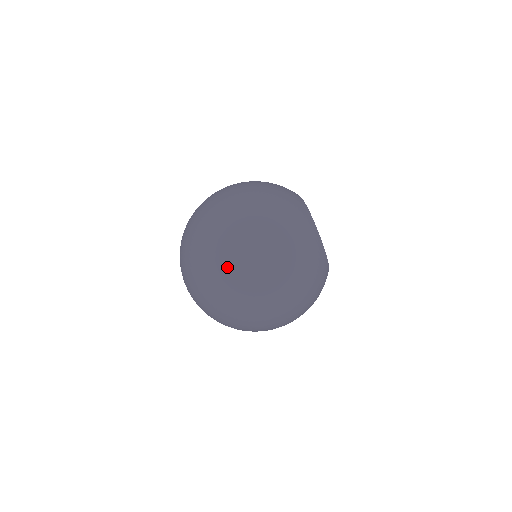
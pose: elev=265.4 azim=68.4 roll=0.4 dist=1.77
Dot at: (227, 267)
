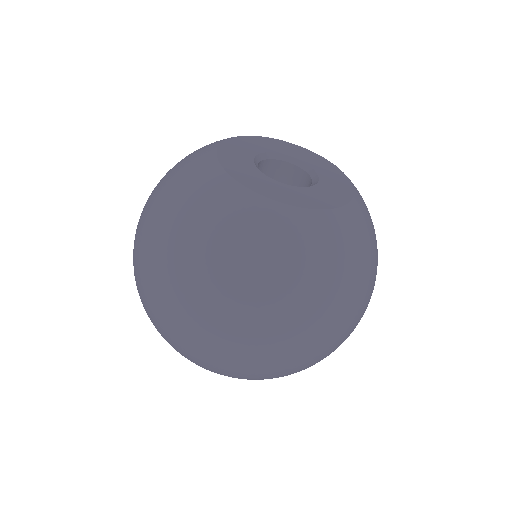
Dot at: occluded
